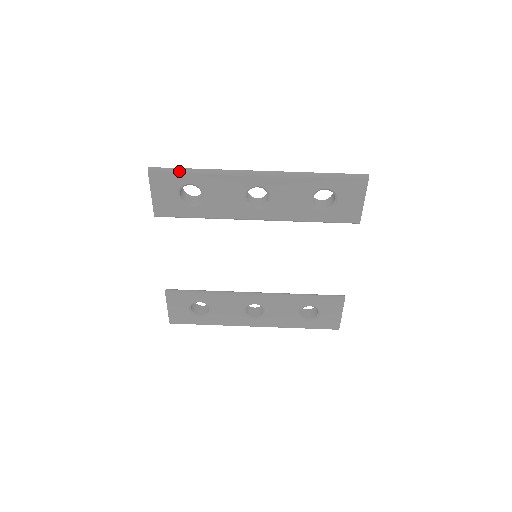
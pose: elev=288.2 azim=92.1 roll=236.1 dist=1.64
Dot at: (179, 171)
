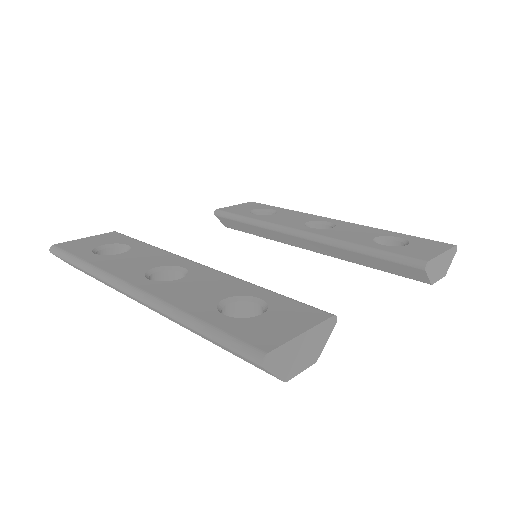
Dot at: occluded
